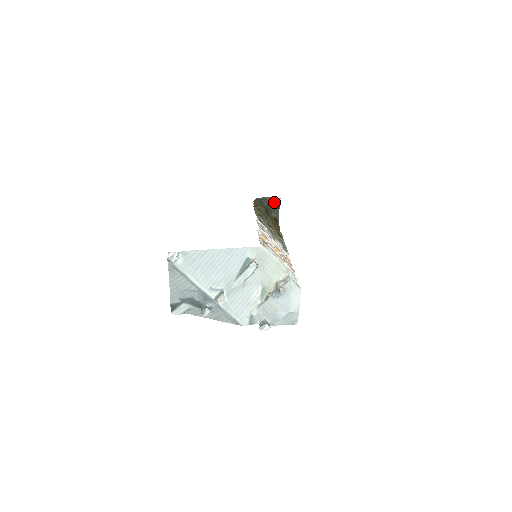
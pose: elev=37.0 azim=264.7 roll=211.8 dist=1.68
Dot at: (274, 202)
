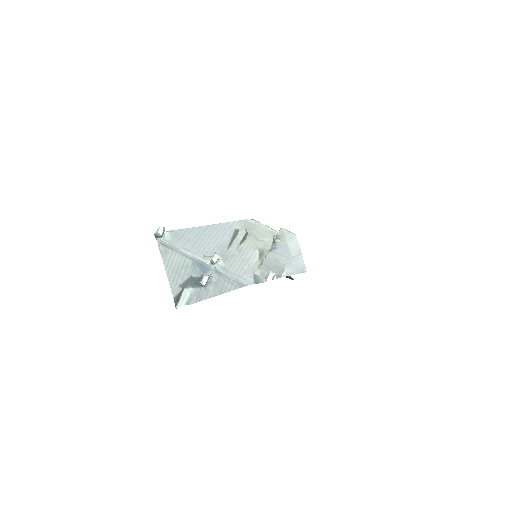
Dot at: occluded
